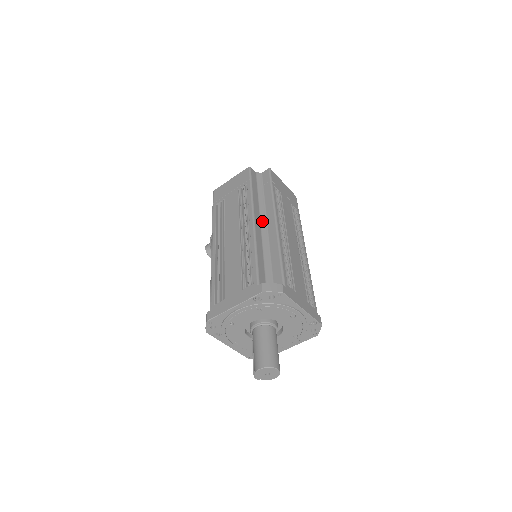
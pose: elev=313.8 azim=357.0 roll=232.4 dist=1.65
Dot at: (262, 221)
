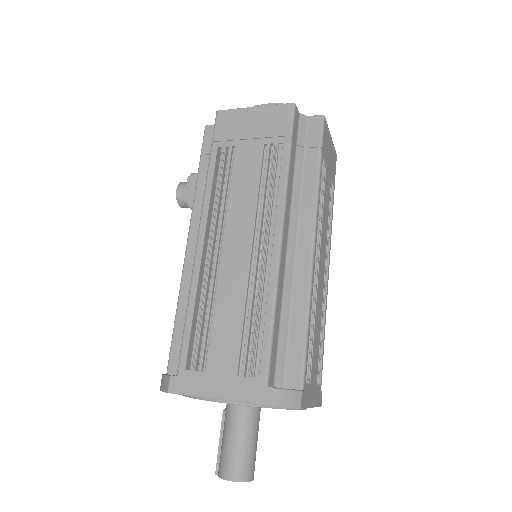
Dot at: (291, 233)
